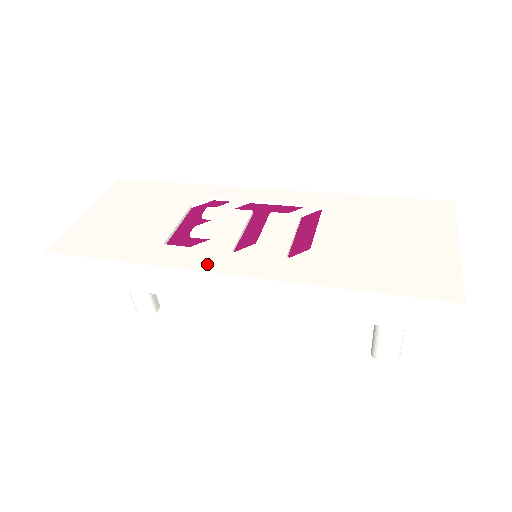
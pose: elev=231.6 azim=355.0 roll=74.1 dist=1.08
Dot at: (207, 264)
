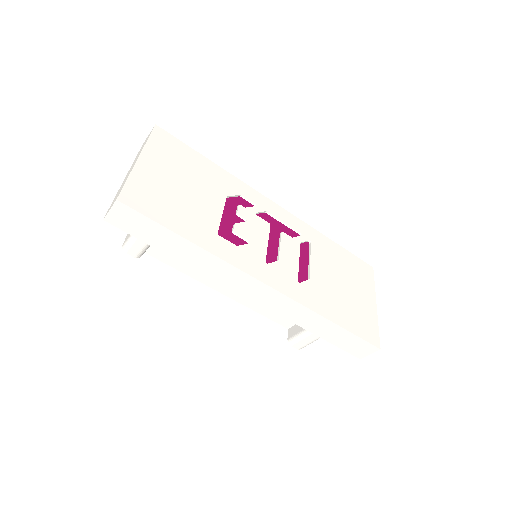
Dot at: (253, 269)
